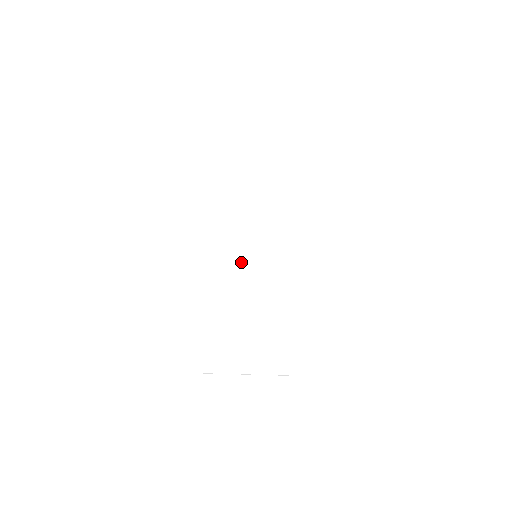
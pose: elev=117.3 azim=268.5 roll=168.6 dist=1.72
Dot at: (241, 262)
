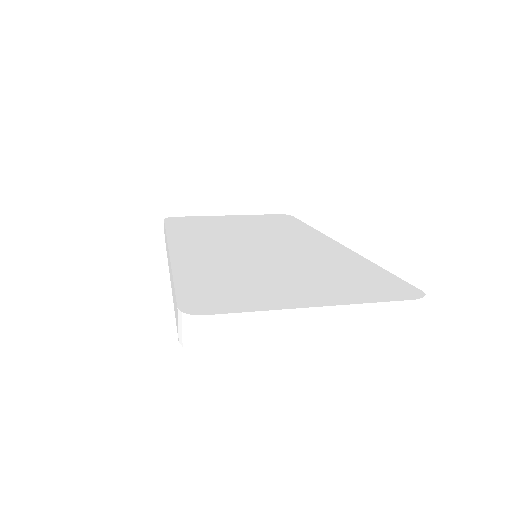
Dot at: (238, 249)
